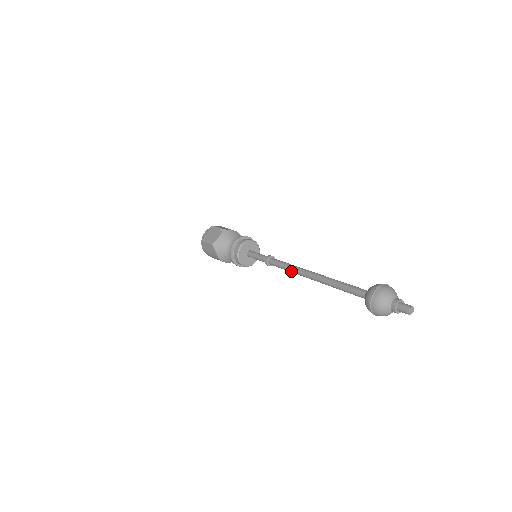
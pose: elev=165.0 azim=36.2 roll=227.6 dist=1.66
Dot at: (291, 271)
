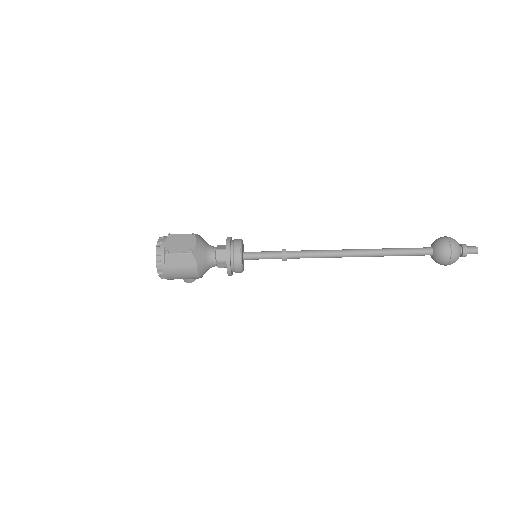
Dot at: (327, 256)
